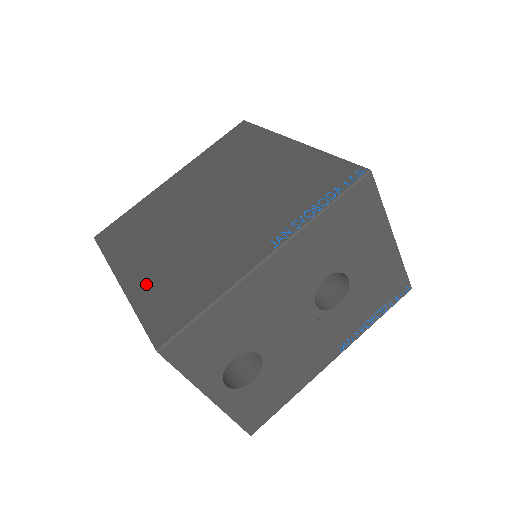
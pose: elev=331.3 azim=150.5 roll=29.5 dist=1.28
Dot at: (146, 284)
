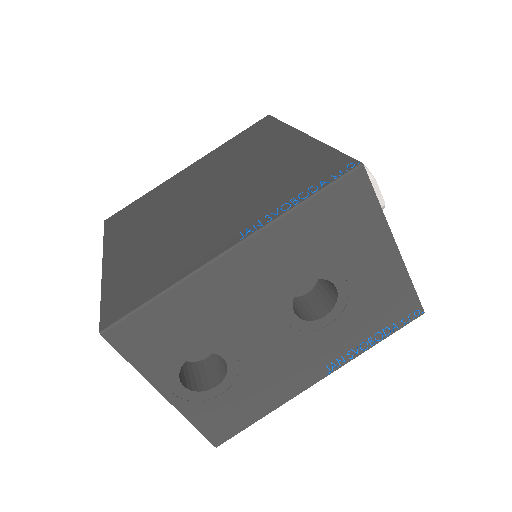
Dot at: (121, 267)
